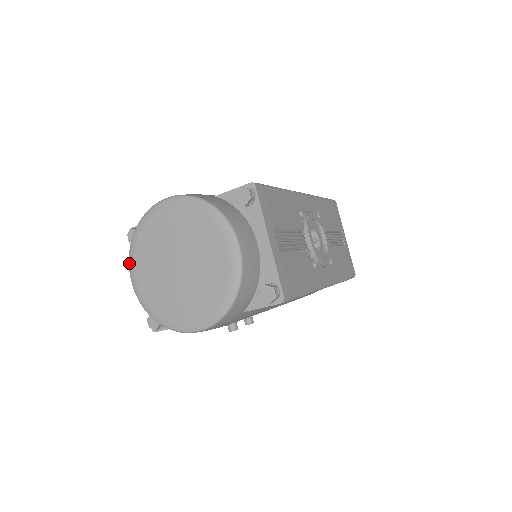
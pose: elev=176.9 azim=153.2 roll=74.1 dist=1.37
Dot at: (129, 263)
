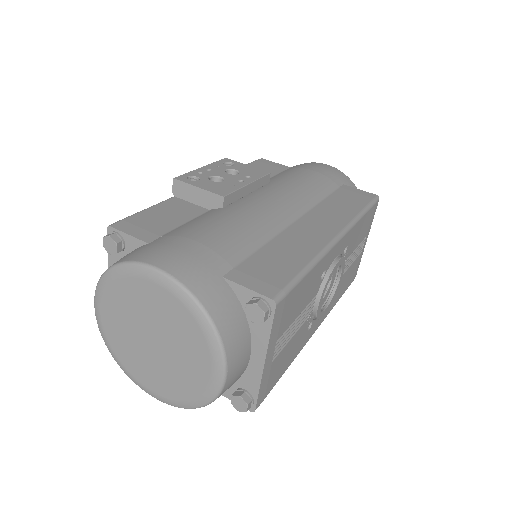
Dot at: (95, 292)
